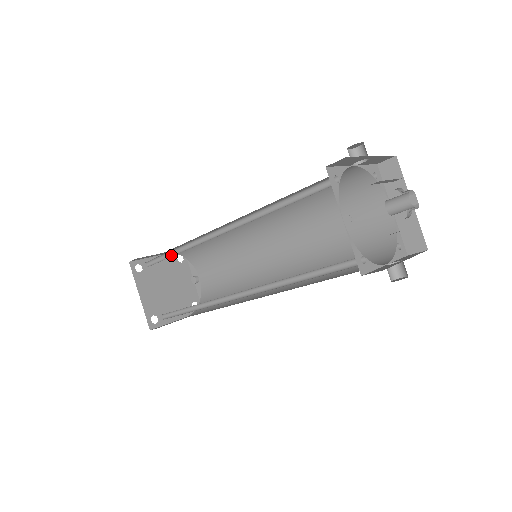
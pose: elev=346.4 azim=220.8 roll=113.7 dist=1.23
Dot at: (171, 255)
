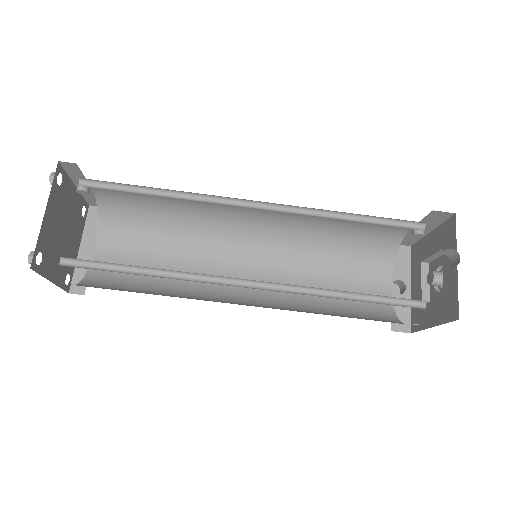
Dot at: (129, 266)
